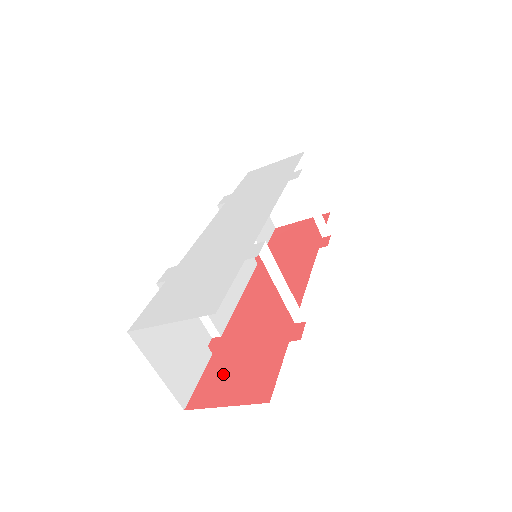
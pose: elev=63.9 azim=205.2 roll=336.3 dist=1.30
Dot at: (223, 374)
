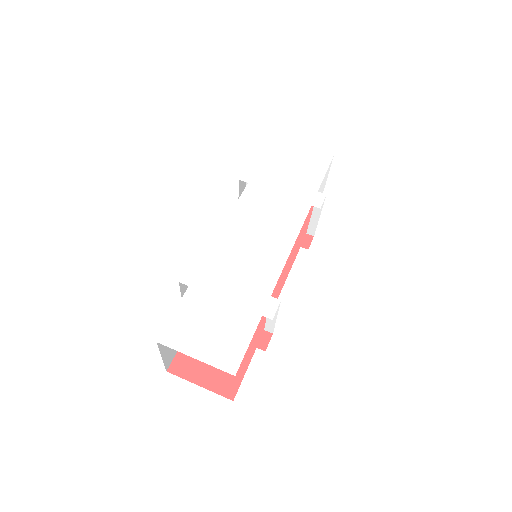
Dot at: occluded
